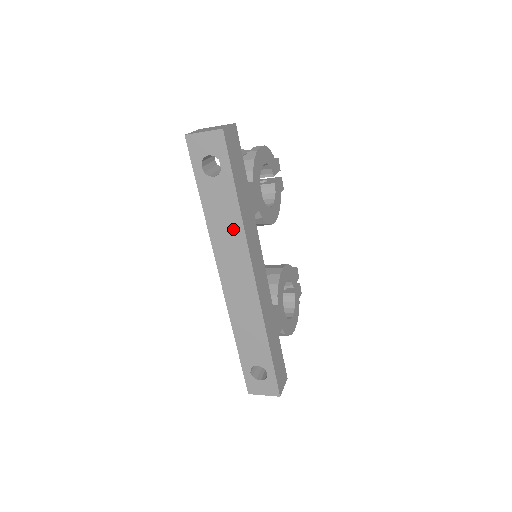
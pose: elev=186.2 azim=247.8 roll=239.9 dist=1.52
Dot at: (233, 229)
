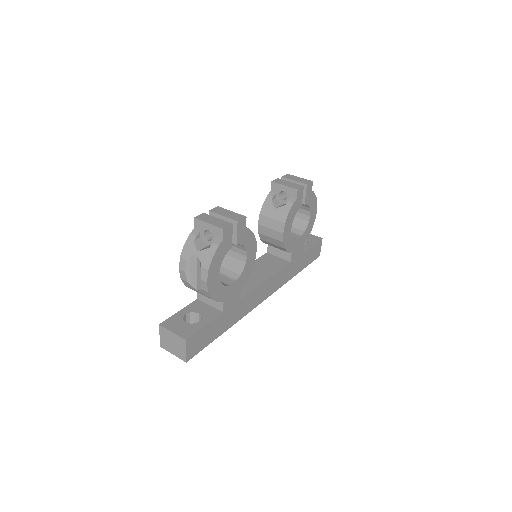
Dot at: occluded
